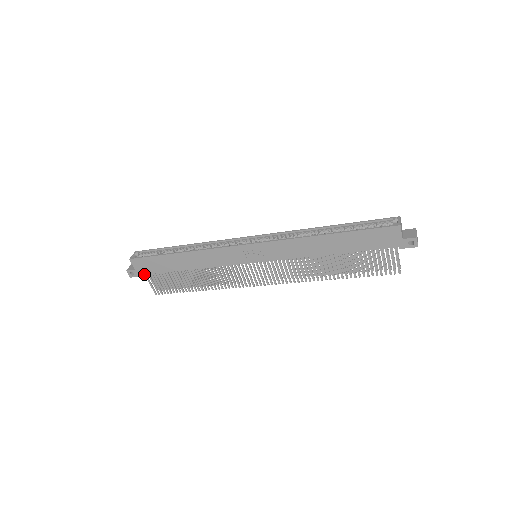
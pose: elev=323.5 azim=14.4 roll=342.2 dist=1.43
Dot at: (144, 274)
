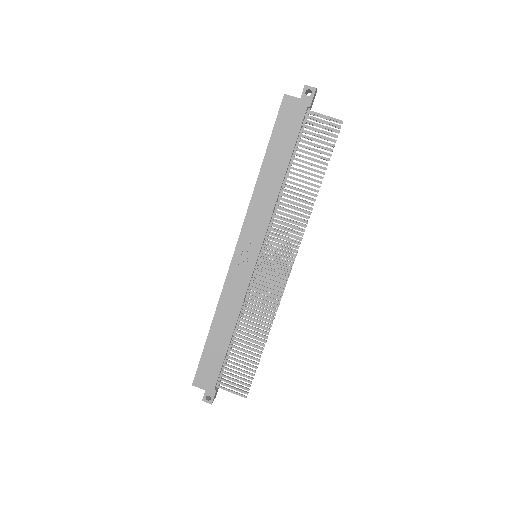
Dot at: (215, 386)
